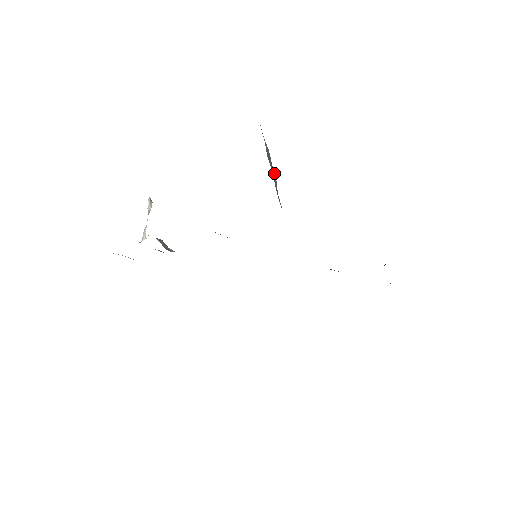
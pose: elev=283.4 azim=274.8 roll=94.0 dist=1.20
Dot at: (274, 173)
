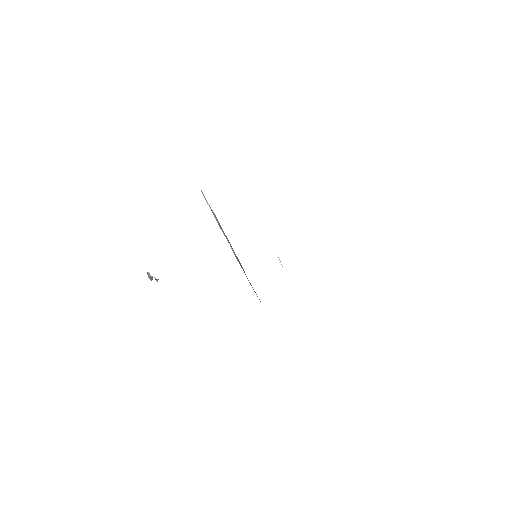
Dot at: (232, 248)
